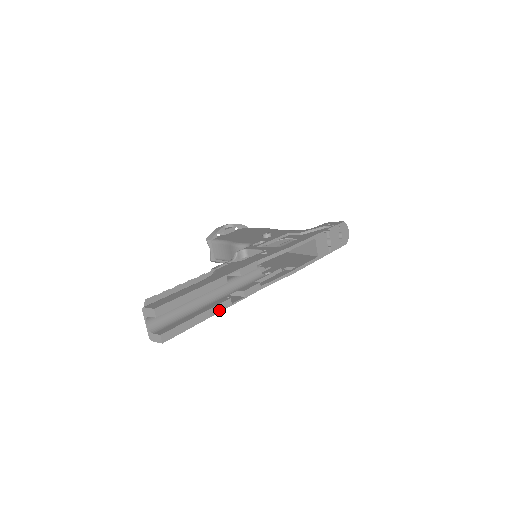
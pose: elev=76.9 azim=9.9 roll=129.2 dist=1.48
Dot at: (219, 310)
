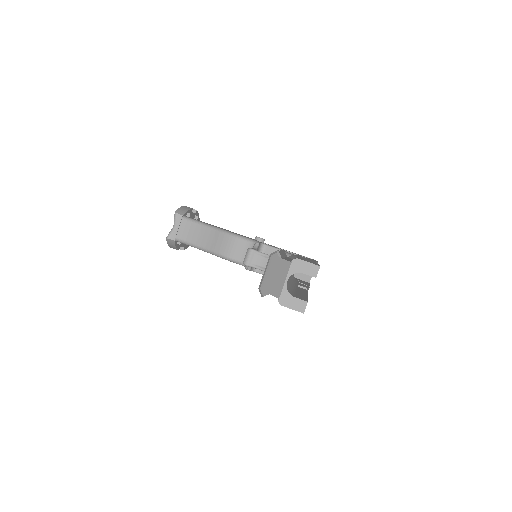
Dot at: occluded
